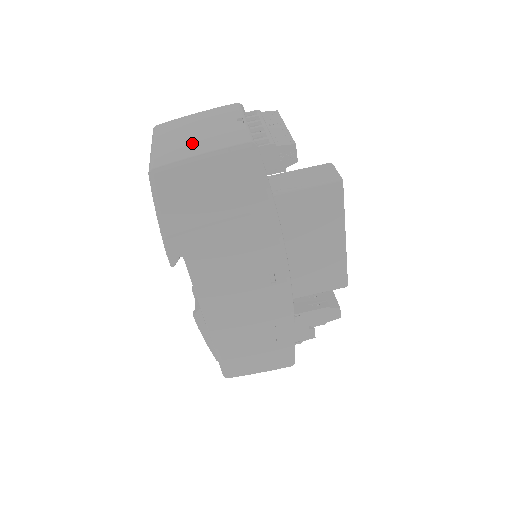
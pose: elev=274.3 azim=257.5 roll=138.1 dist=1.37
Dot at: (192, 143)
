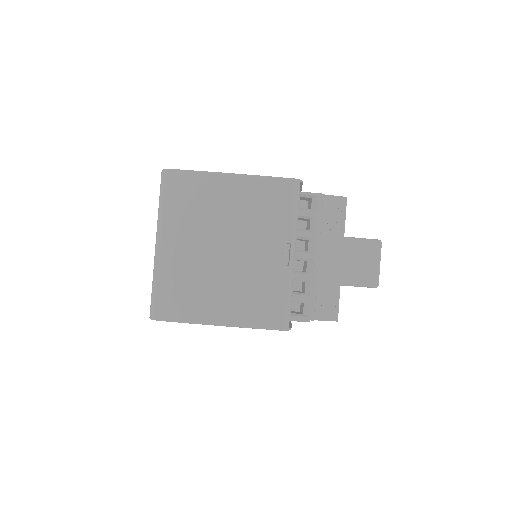
Dot at: (213, 285)
